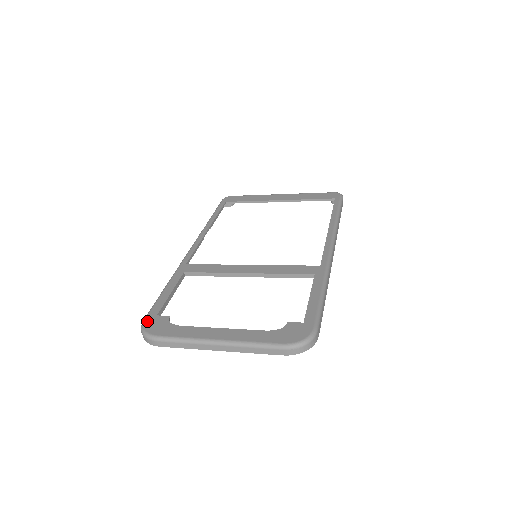
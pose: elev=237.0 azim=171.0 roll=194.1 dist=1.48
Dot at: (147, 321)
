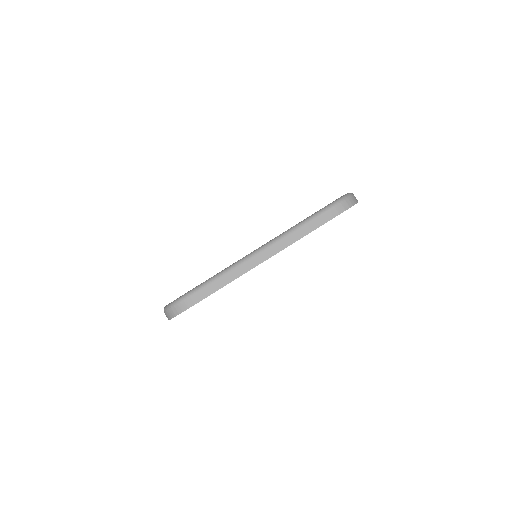
Dot at: occluded
